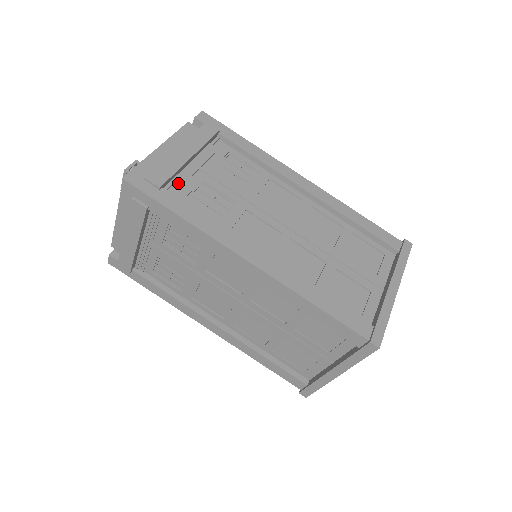
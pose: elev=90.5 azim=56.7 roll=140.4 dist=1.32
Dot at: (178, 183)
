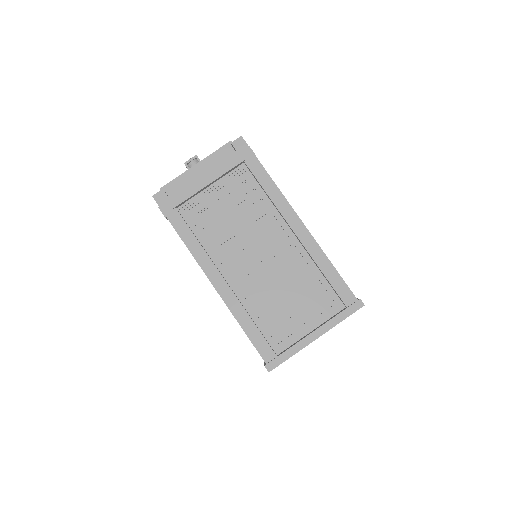
Dot at: (192, 204)
